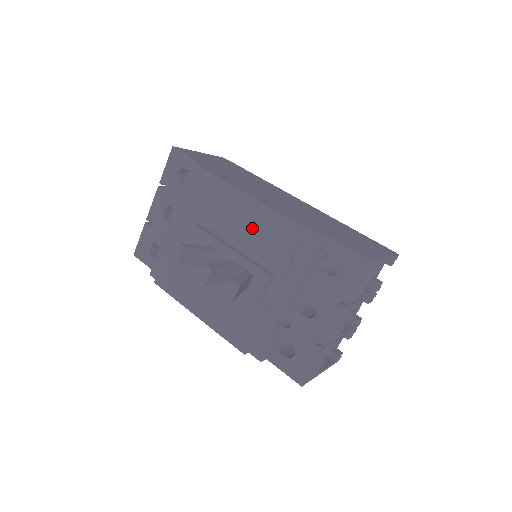
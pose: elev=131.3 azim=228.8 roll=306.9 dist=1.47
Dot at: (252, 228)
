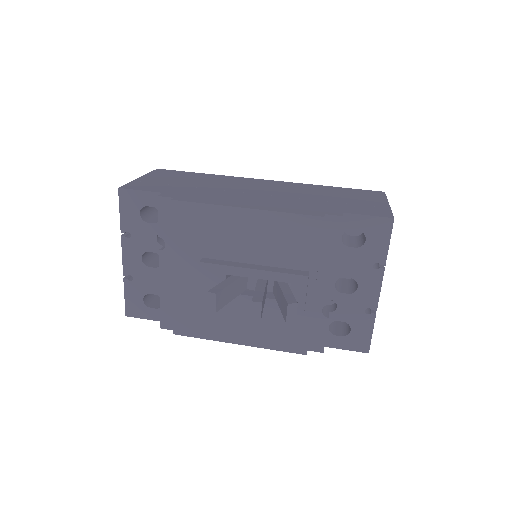
Dot at: (264, 239)
